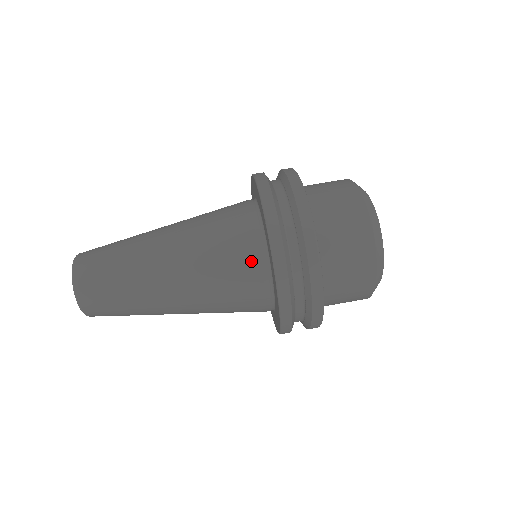
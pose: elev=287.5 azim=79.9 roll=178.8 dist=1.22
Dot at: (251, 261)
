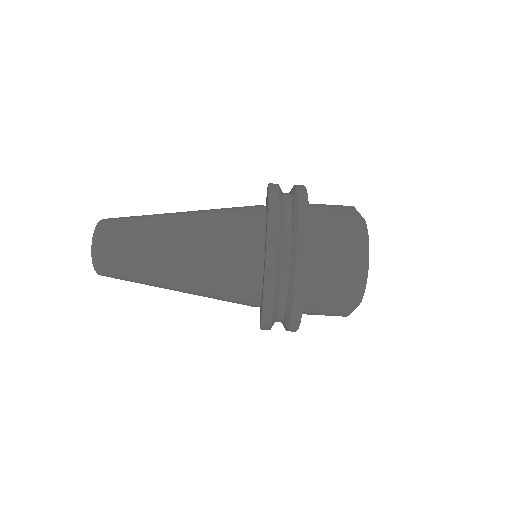
Dot at: (247, 281)
